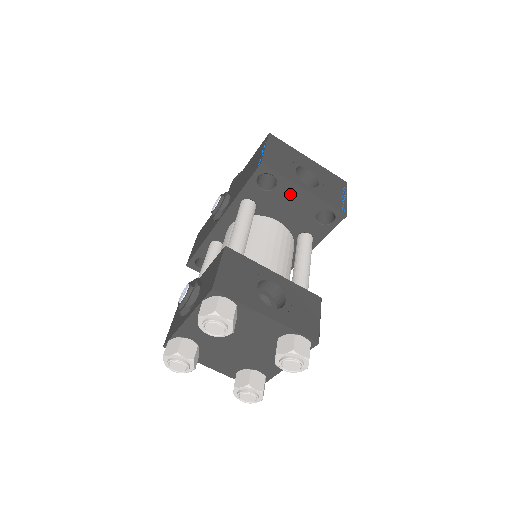
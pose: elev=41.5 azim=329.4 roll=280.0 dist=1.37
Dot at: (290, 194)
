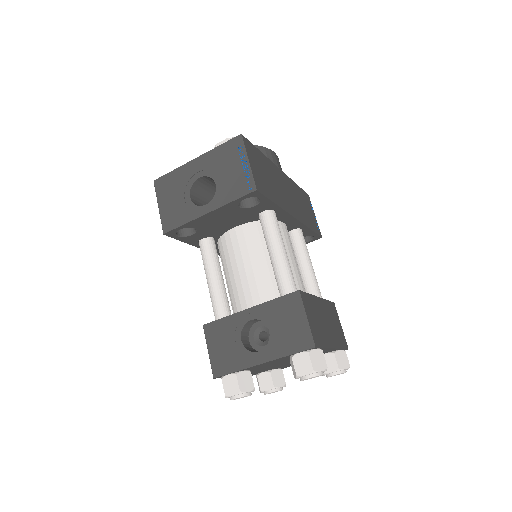
Dot at: (207, 221)
